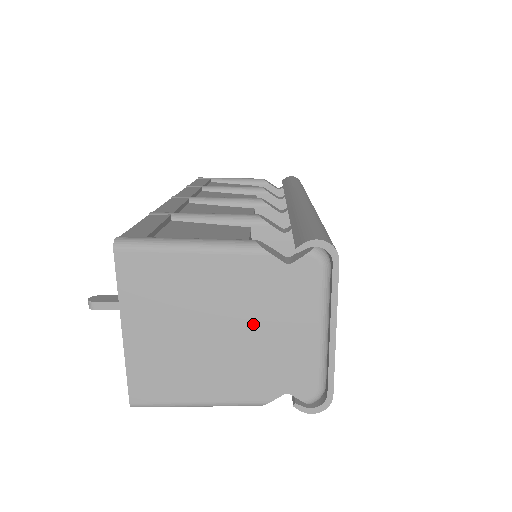
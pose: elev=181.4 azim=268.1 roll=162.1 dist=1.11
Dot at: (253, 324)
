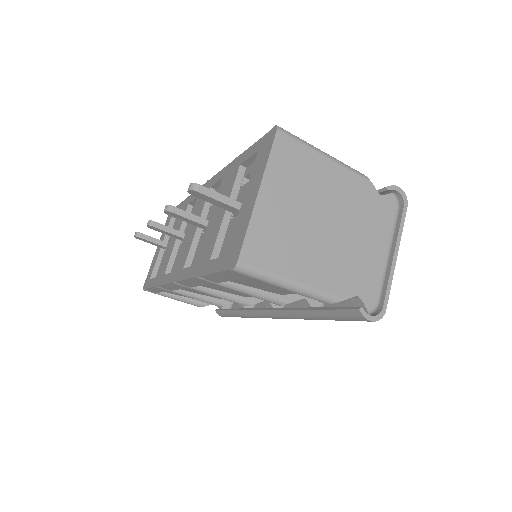
Dot at: (350, 228)
